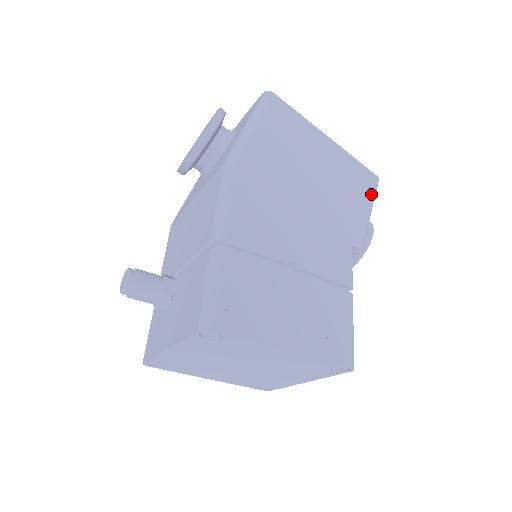
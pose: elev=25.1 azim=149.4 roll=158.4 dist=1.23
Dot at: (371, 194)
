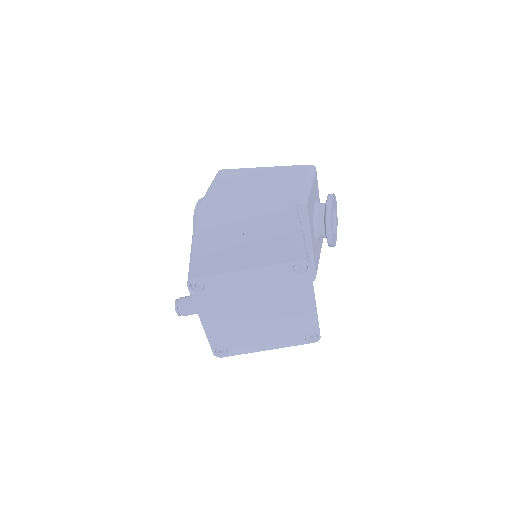
Dot at: (306, 175)
